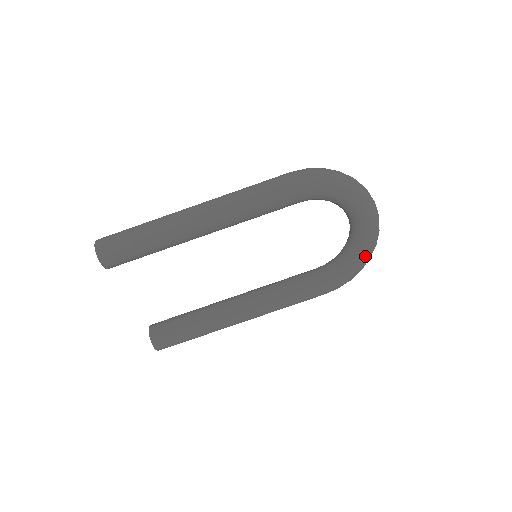
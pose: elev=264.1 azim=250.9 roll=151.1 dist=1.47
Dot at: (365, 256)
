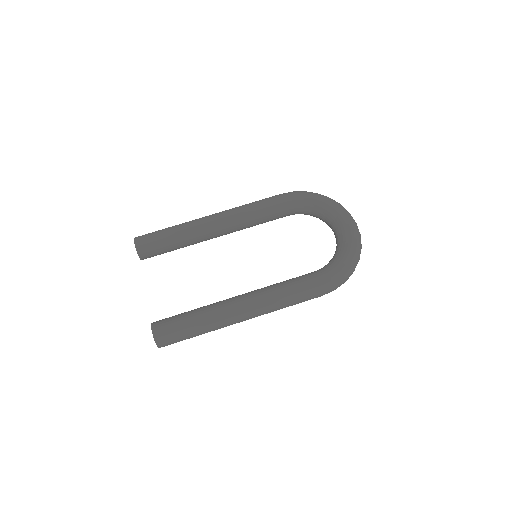
Dot at: (350, 248)
